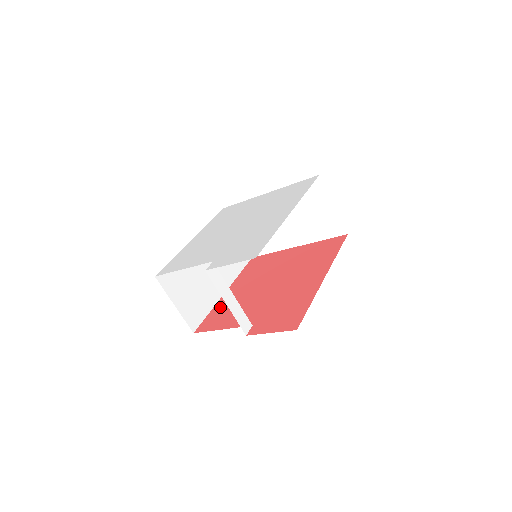
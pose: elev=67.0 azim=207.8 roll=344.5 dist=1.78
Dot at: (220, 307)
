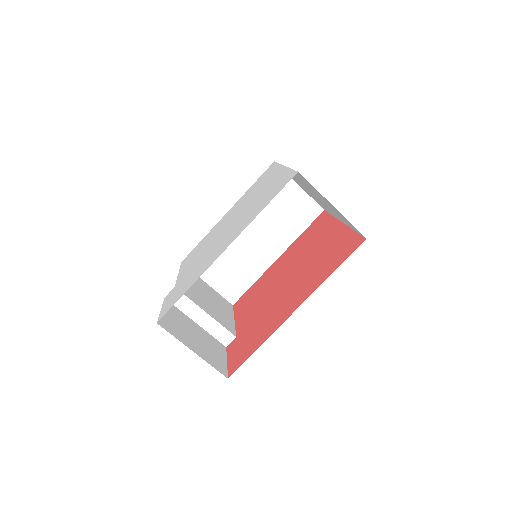
Dot at: (258, 283)
